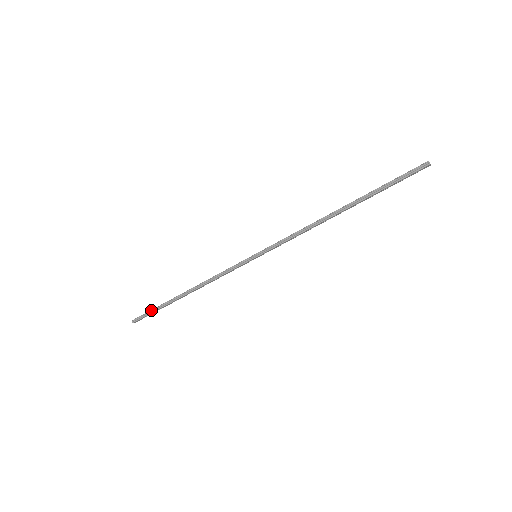
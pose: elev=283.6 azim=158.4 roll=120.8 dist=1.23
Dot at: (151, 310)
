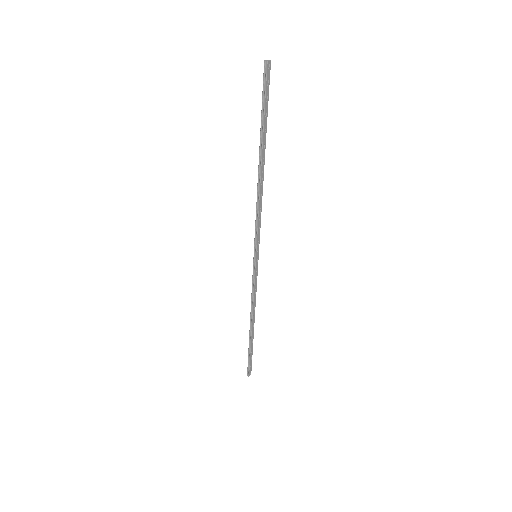
Dot at: (248, 357)
